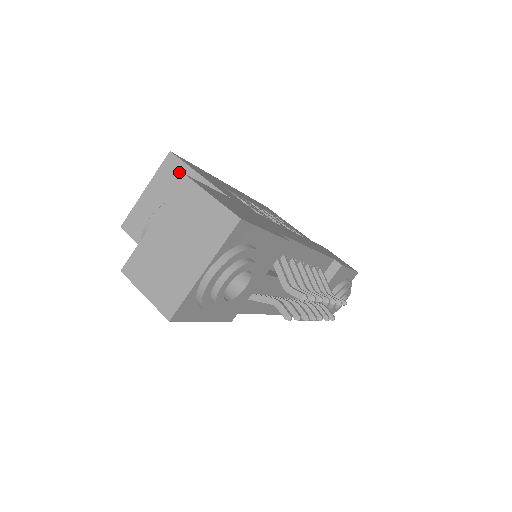
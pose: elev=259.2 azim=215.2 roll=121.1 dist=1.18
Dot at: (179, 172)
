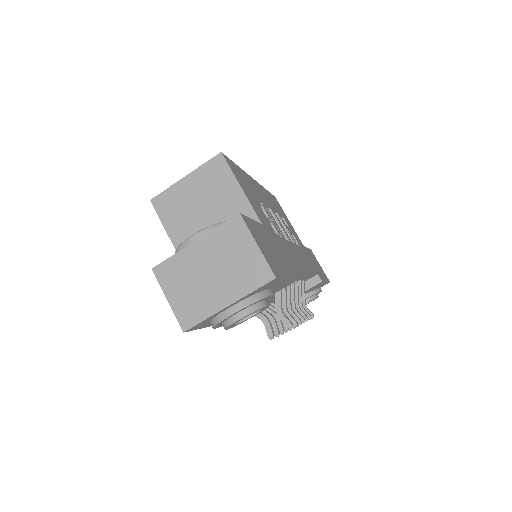
Dot at: (223, 177)
